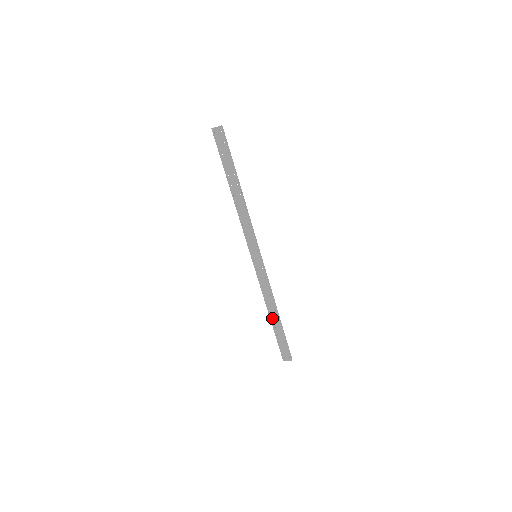
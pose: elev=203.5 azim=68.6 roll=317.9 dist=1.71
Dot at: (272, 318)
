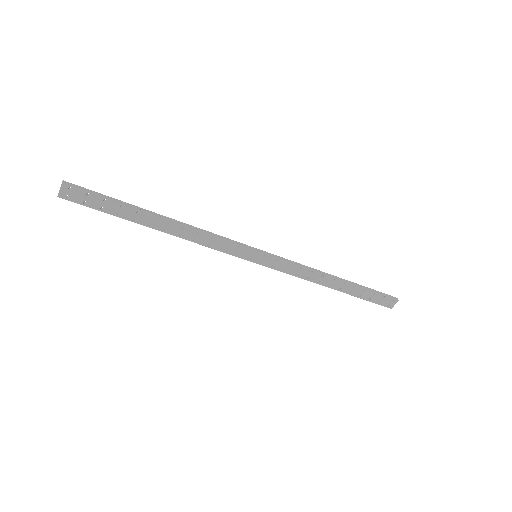
Dot at: (338, 288)
